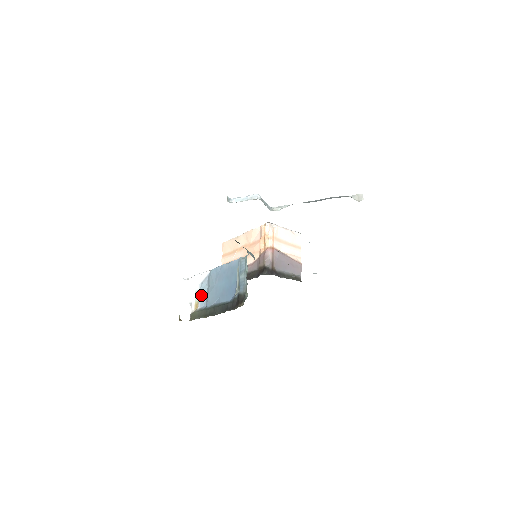
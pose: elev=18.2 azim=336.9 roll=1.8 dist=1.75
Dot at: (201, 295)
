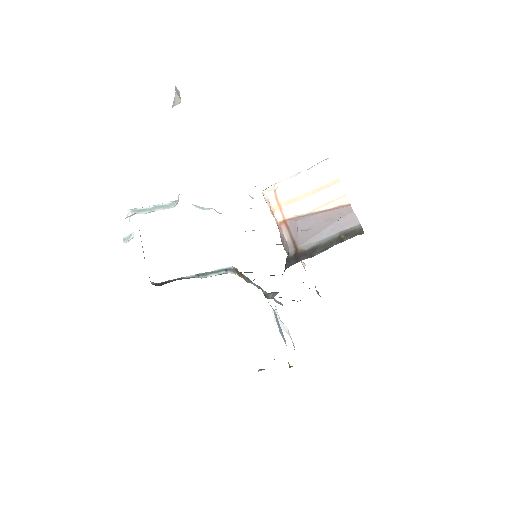
Dot at: (279, 329)
